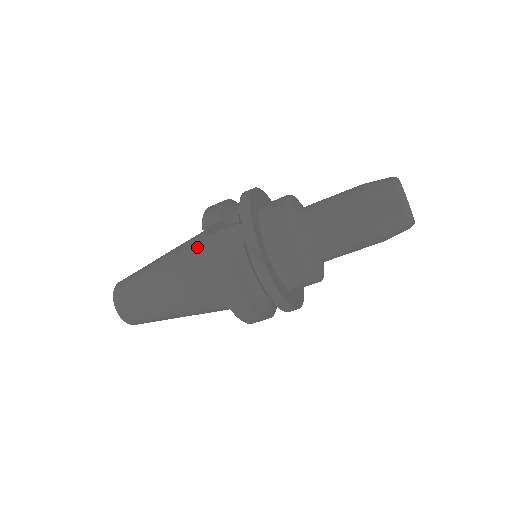
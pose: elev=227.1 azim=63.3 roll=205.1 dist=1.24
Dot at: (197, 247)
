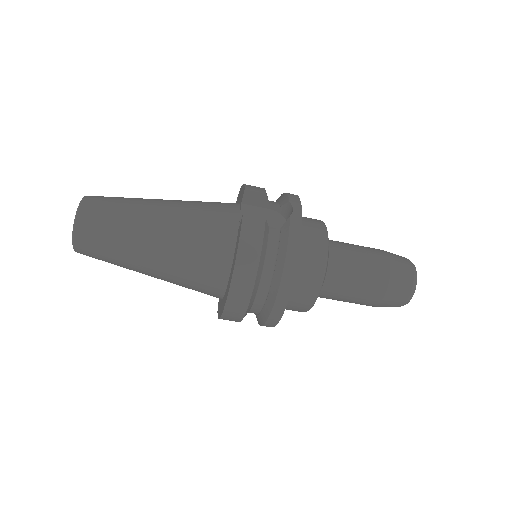
Dot at: (220, 206)
